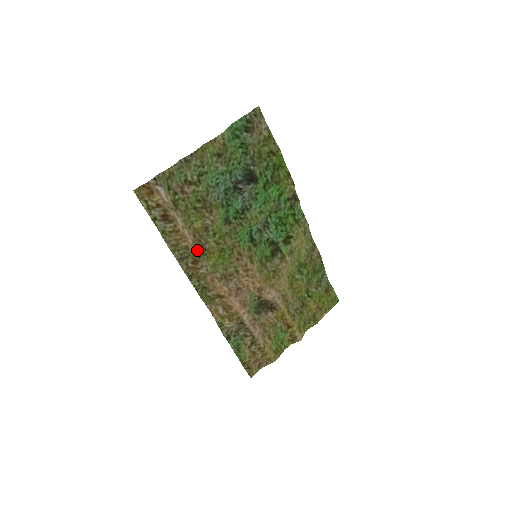
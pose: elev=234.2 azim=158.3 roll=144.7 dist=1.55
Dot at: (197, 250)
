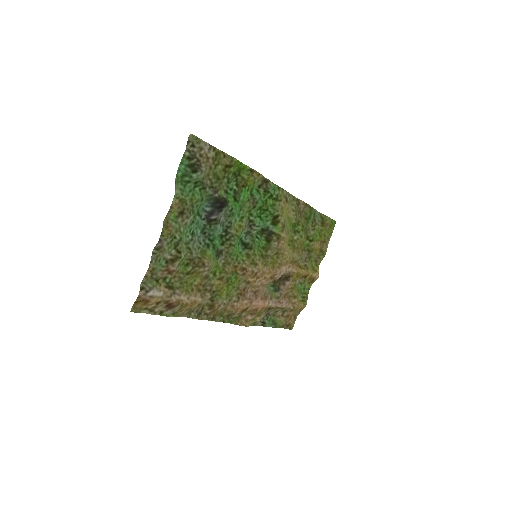
Dot at: (208, 298)
